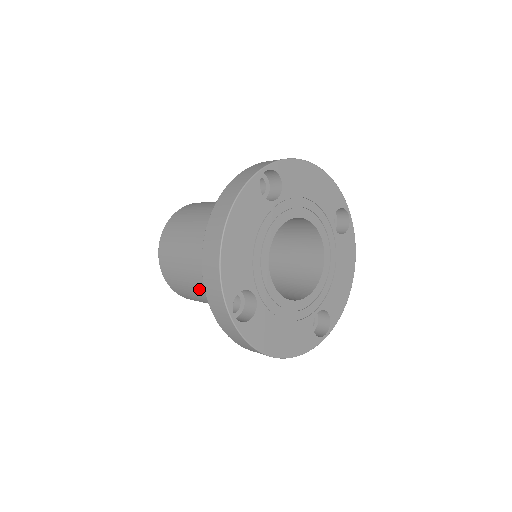
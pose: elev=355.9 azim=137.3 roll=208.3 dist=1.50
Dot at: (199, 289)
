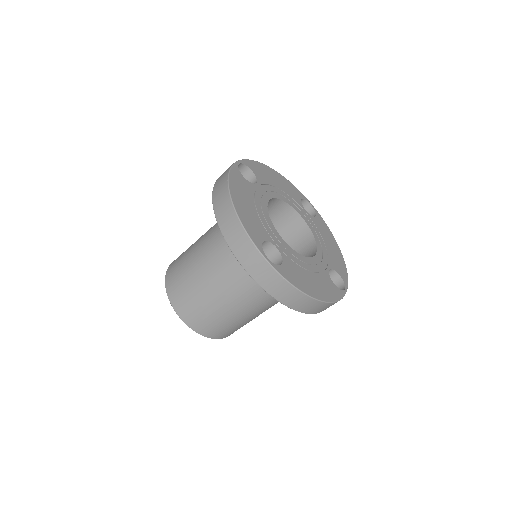
Dot at: occluded
